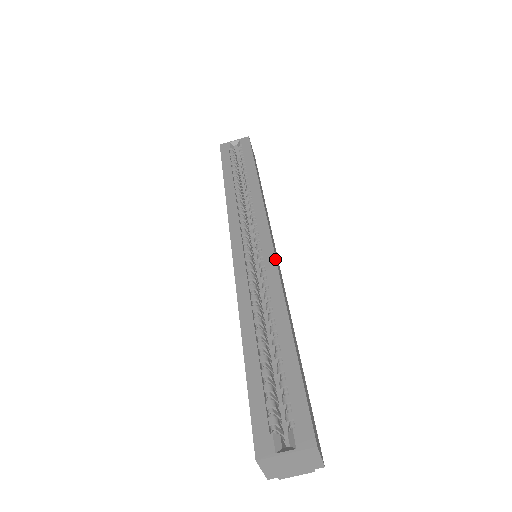
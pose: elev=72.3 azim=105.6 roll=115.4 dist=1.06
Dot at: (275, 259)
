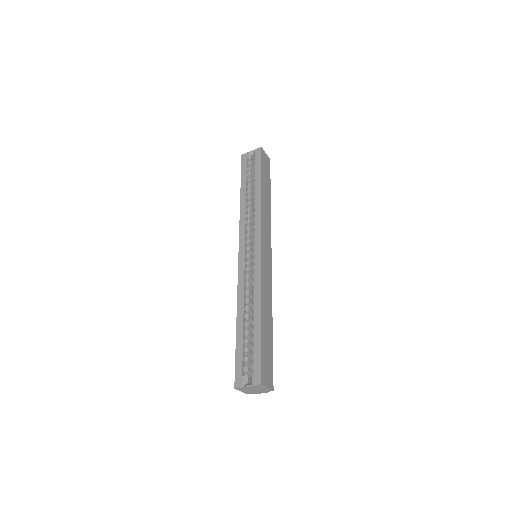
Dot at: (261, 265)
